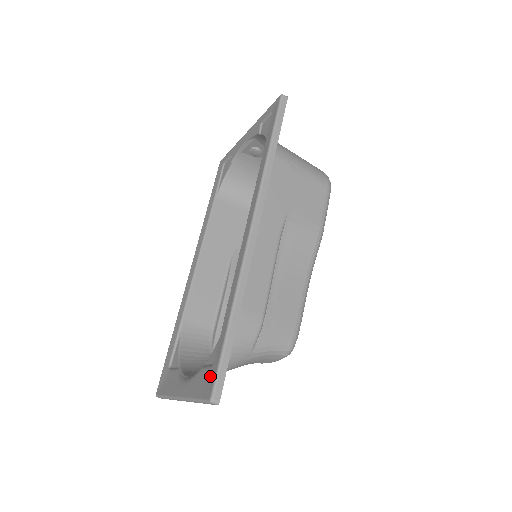
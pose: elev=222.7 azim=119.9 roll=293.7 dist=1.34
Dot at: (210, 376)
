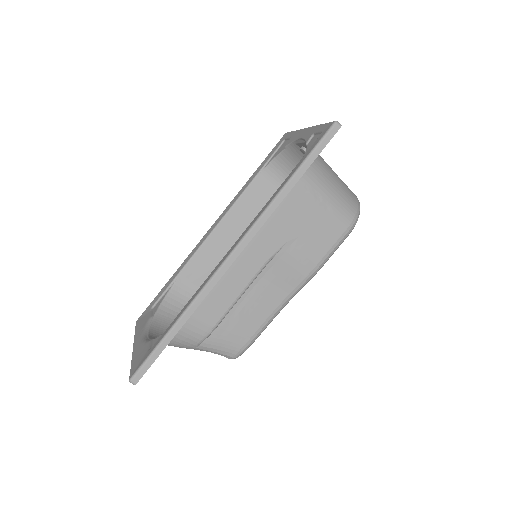
Dot at: (143, 358)
